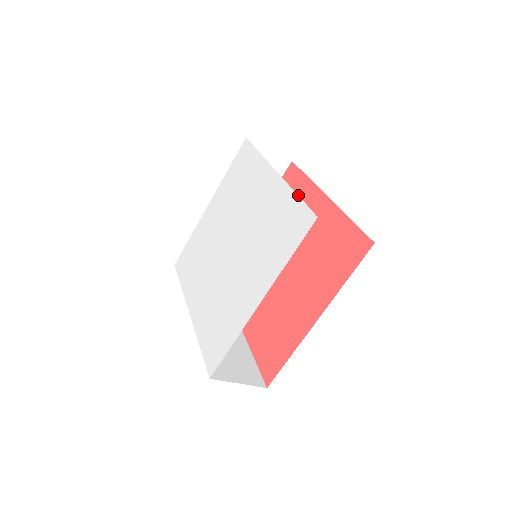
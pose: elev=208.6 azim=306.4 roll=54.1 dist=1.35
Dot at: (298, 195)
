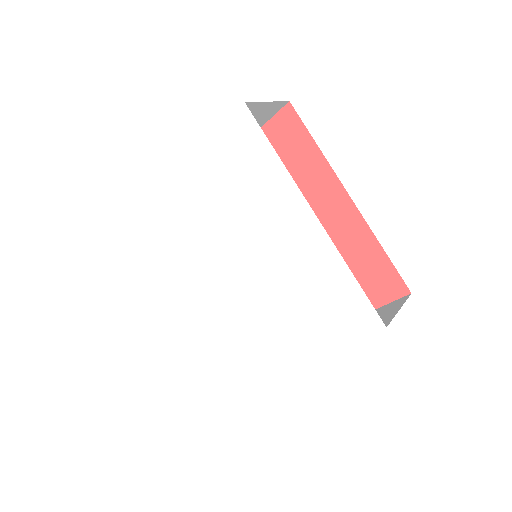
Dot at: (302, 167)
